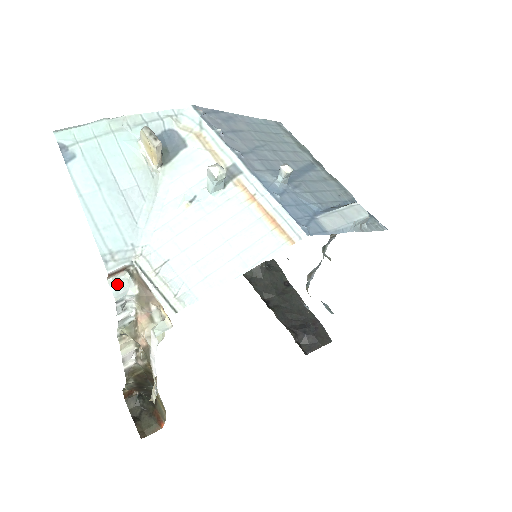
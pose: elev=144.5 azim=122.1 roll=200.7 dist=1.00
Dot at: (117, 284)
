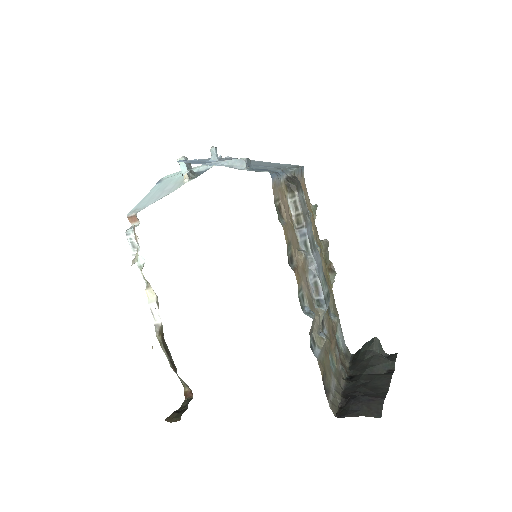
Dot at: (133, 227)
